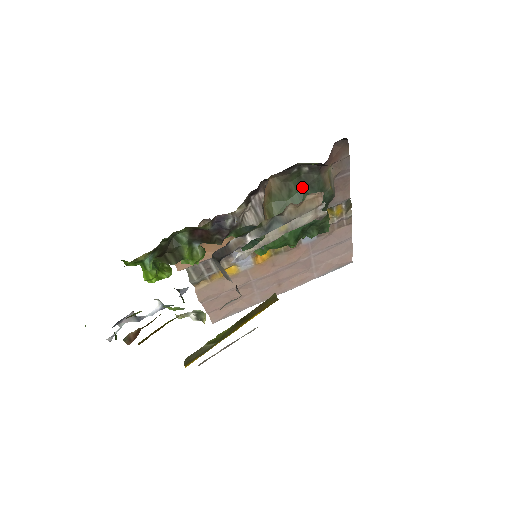
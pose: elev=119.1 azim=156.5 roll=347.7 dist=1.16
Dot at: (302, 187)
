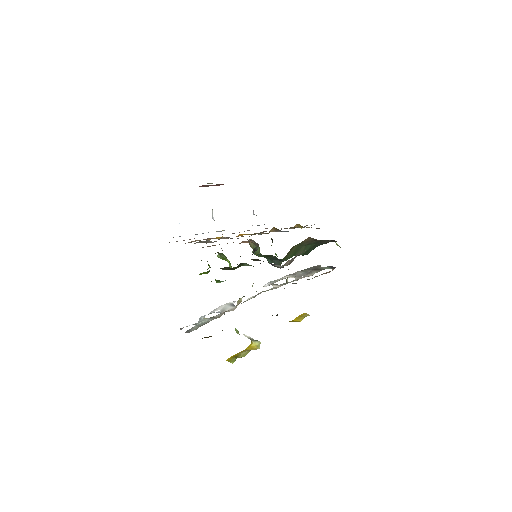
Dot at: (317, 243)
